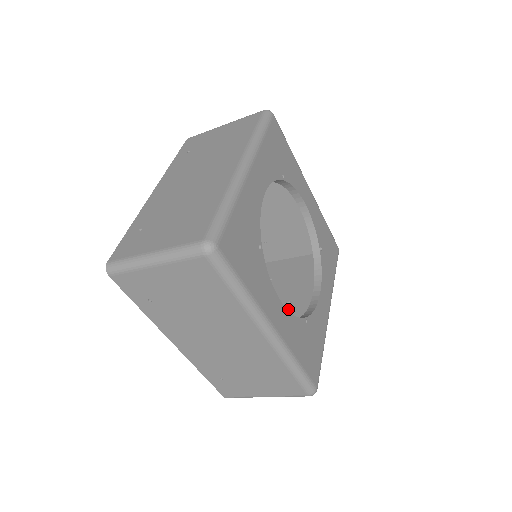
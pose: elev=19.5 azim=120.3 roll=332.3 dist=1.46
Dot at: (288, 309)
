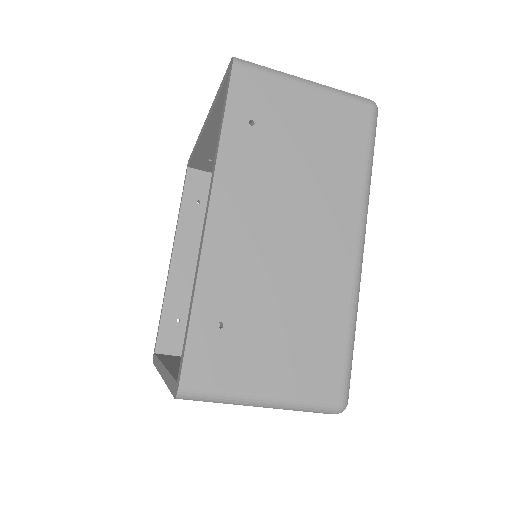
Dot at: occluded
